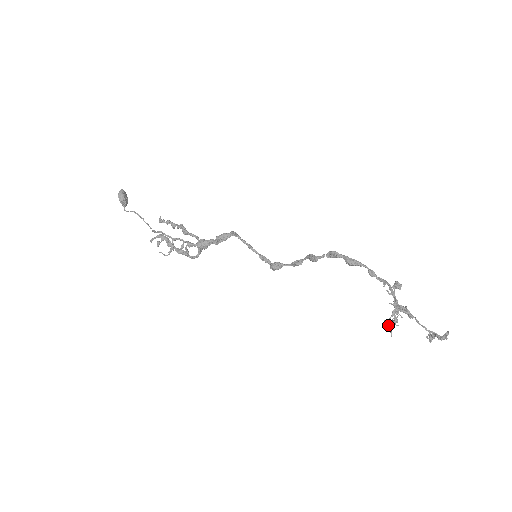
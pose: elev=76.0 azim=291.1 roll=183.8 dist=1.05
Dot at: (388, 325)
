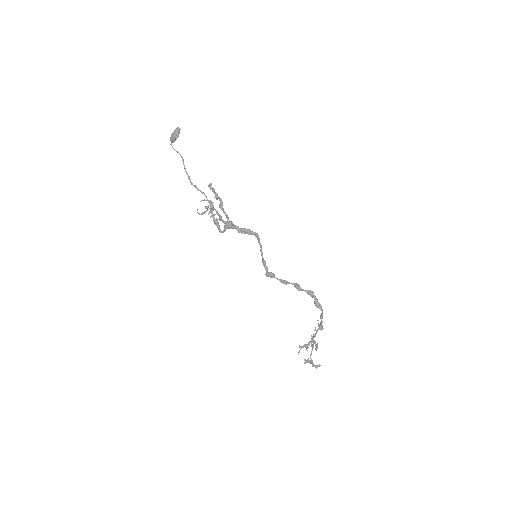
Dot at: (300, 346)
